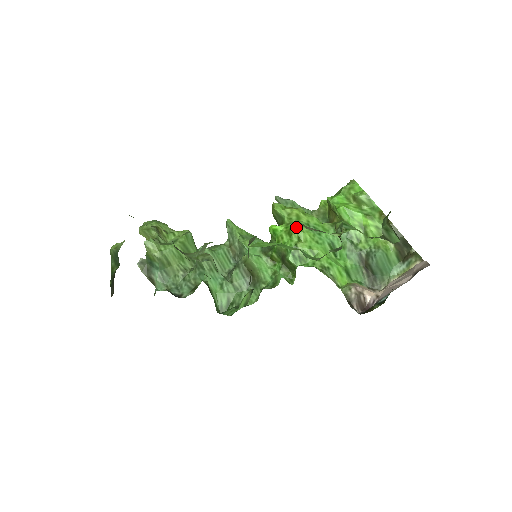
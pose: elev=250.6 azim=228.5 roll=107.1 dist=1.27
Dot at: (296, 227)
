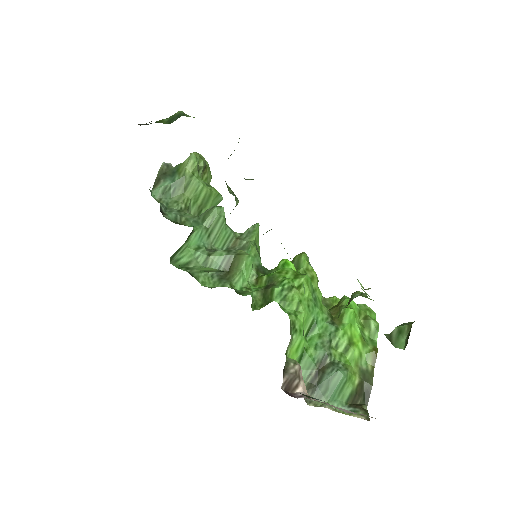
Dot at: (307, 278)
